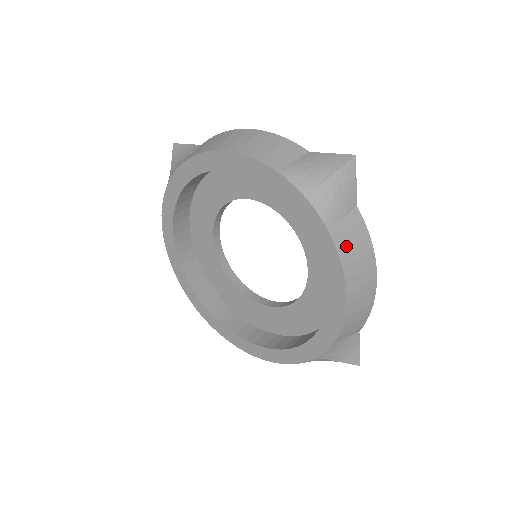
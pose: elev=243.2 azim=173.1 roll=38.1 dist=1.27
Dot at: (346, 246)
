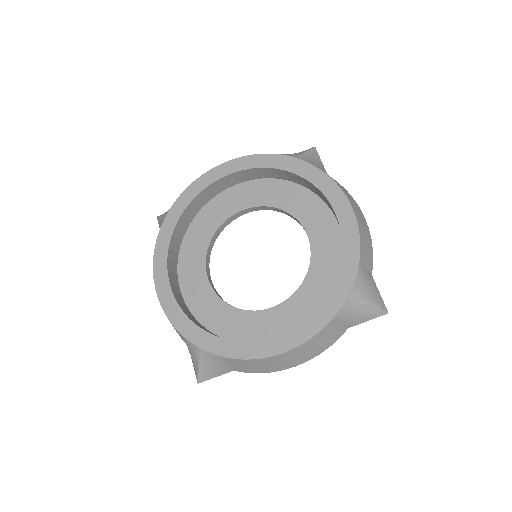
Dot at: (335, 181)
